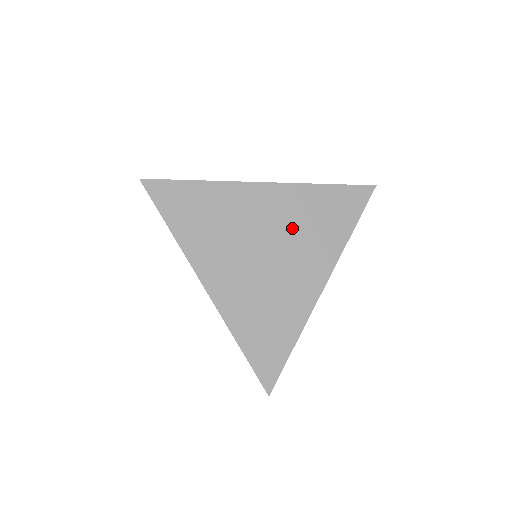
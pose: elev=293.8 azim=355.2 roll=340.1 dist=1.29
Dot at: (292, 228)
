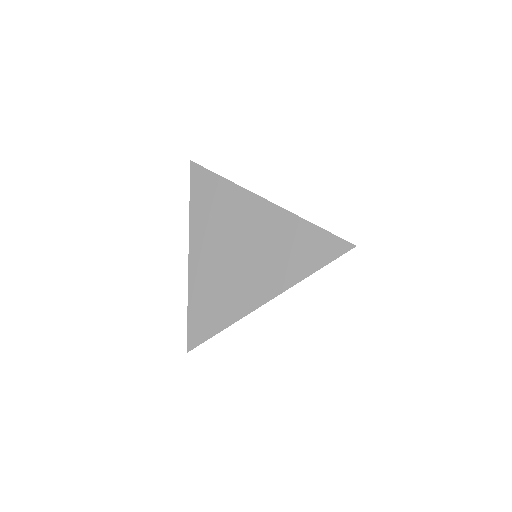
Dot at: (266, 245)
